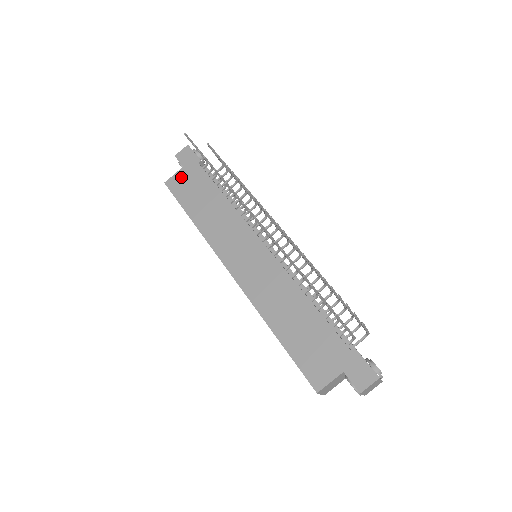
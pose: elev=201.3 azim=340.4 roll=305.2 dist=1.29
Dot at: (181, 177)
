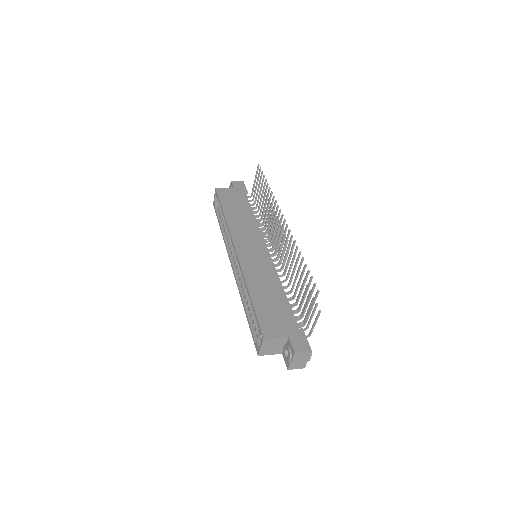
Dot at: (229, 192)
